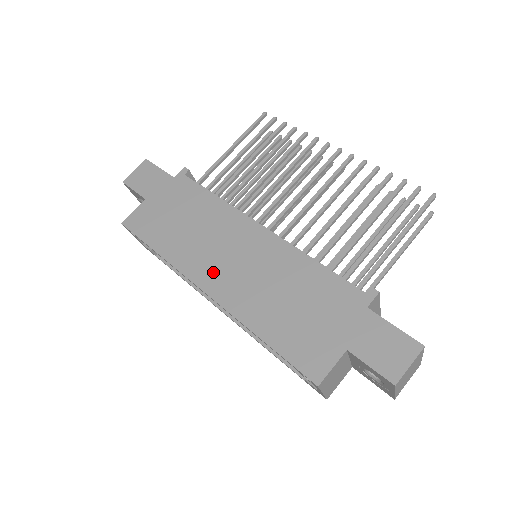
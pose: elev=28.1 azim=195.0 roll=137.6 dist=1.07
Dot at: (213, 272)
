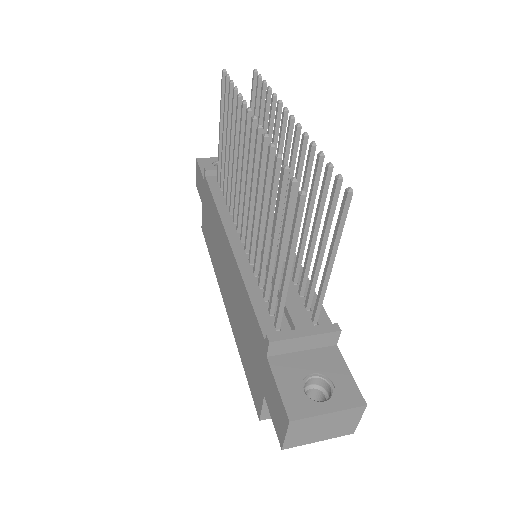
Dot at: (224, 286)
